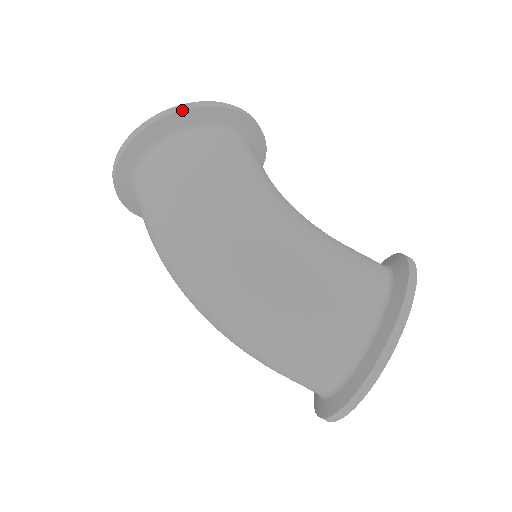
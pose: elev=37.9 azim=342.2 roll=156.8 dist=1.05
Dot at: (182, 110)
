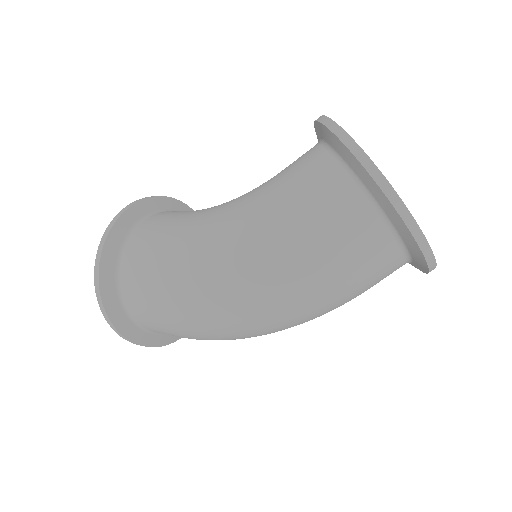
Dot at: (100, 259)
